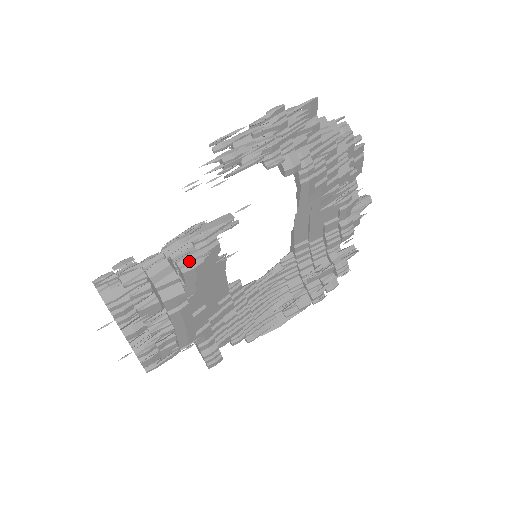
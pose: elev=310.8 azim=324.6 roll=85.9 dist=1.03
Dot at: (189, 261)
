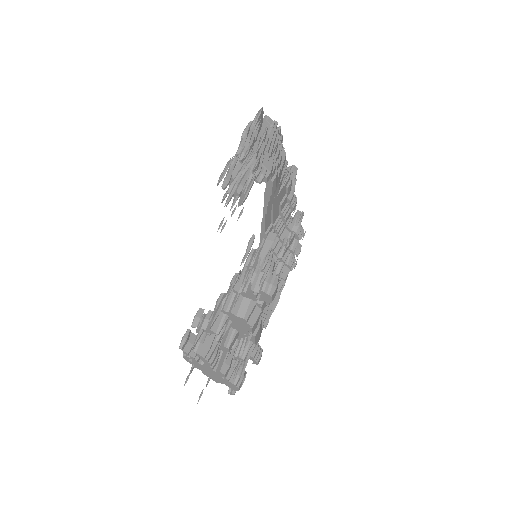
Dot at: (270, 285)
